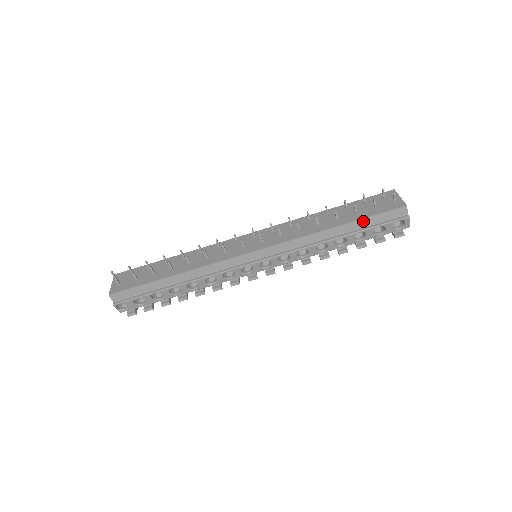
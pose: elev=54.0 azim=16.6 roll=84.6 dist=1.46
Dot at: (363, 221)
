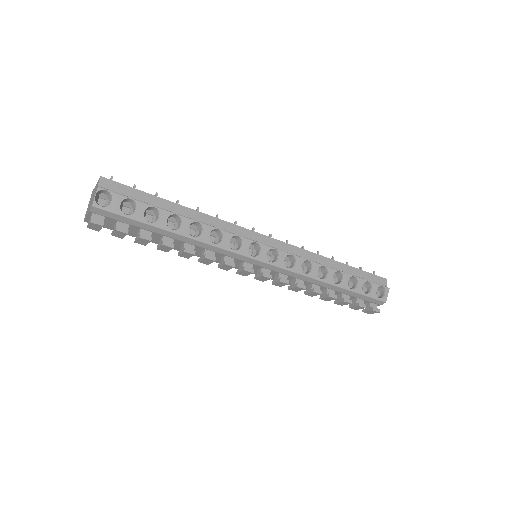
Dot at: (357, 271)
